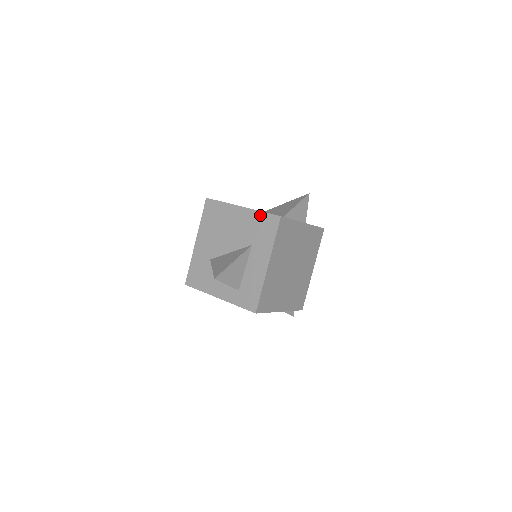
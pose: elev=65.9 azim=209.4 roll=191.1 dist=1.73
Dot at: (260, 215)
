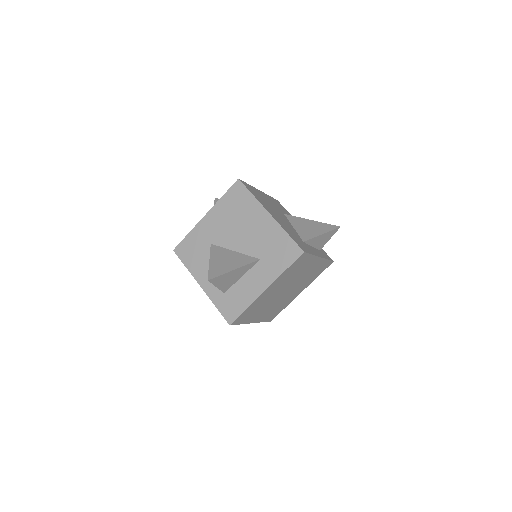
Dot at: (284, 236)
